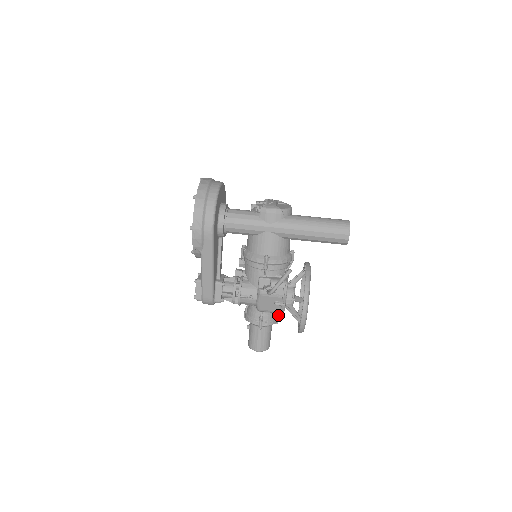
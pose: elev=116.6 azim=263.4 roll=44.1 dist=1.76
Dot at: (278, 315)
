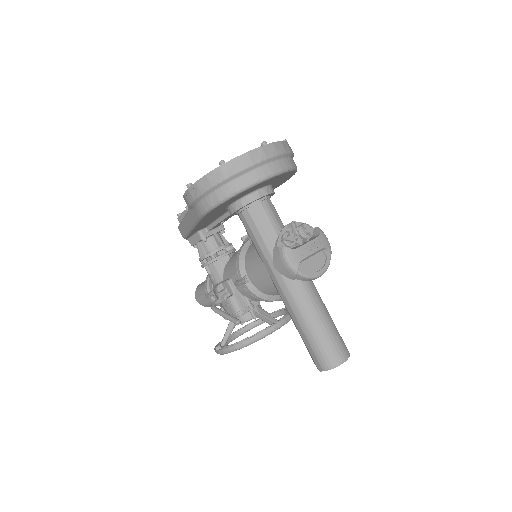
Dot at: occluded
